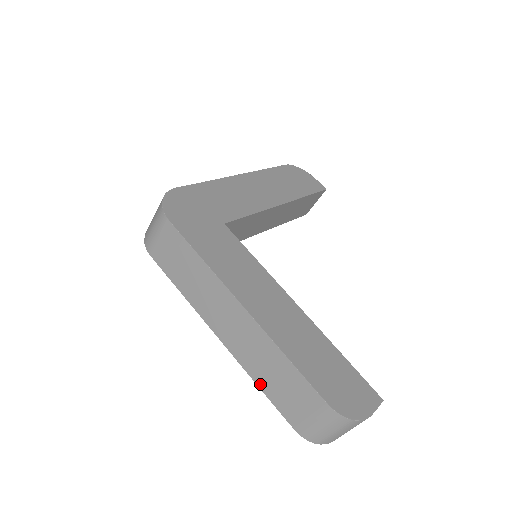
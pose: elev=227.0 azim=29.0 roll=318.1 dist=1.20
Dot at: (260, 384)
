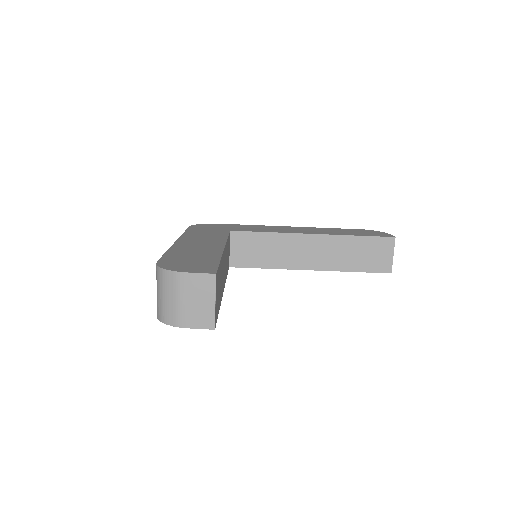
Dot at: occluded
